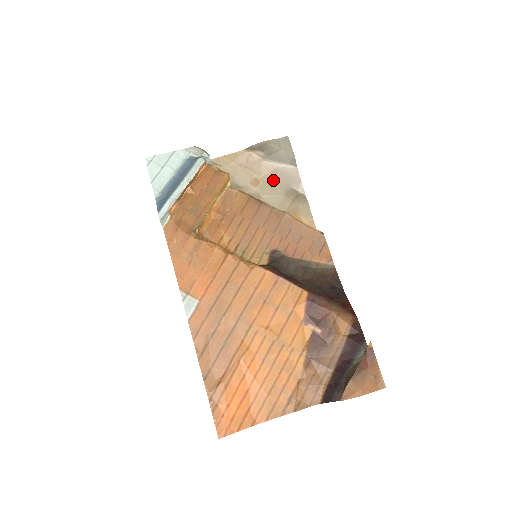
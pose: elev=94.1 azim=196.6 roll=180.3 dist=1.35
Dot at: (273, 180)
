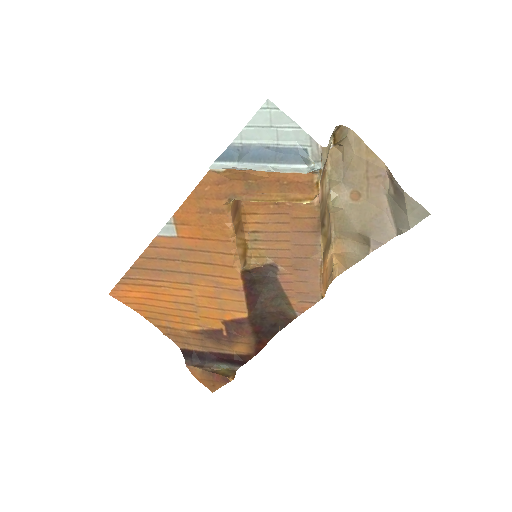
Dot at: (369, 215)
